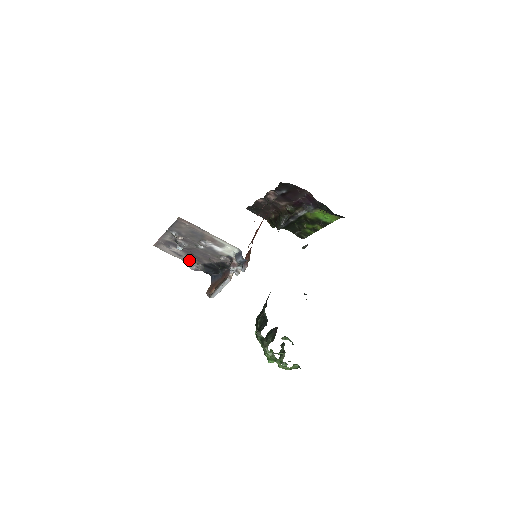
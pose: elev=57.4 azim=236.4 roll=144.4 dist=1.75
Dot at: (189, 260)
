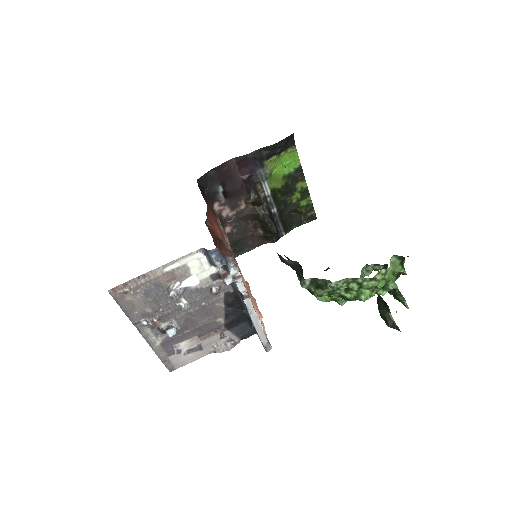
Dot at: (213, 342)
